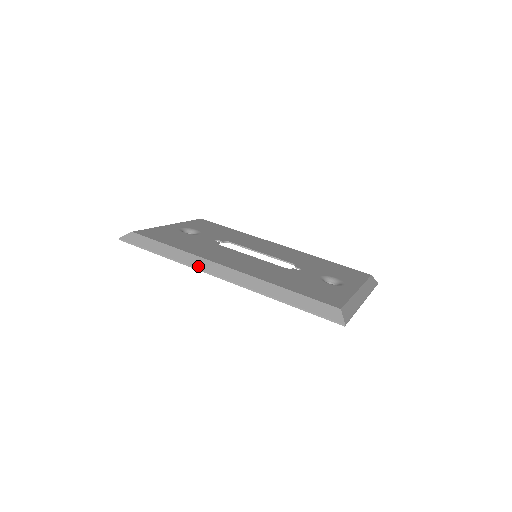
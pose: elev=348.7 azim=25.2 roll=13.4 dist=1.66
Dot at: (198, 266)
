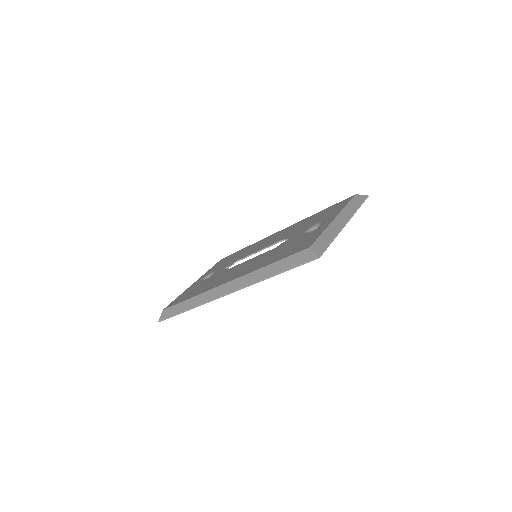
Dot at: (209, 299)
